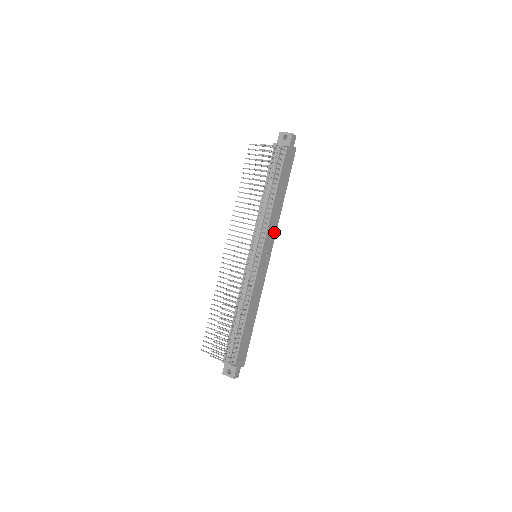
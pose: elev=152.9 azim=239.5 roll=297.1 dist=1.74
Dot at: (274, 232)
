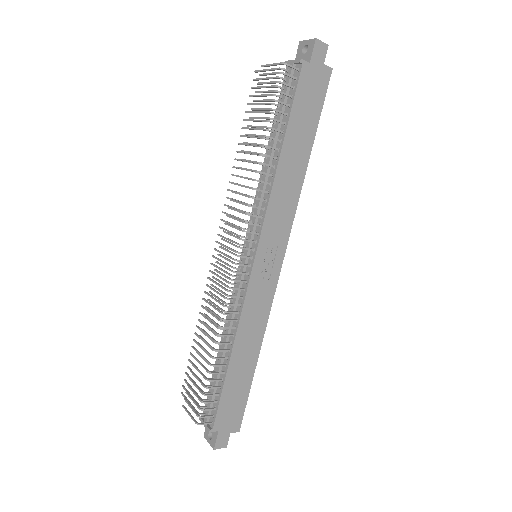
Dot at: (288, 217)
